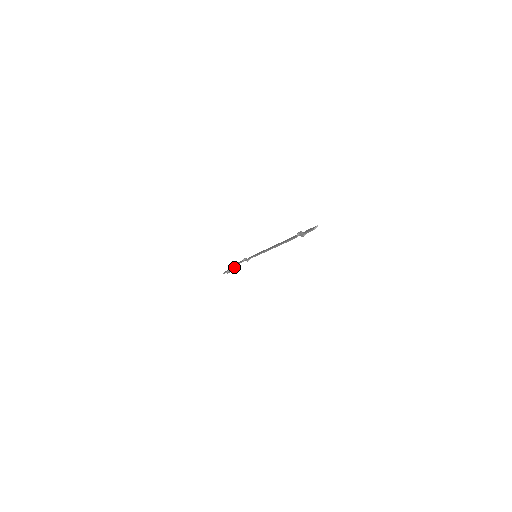
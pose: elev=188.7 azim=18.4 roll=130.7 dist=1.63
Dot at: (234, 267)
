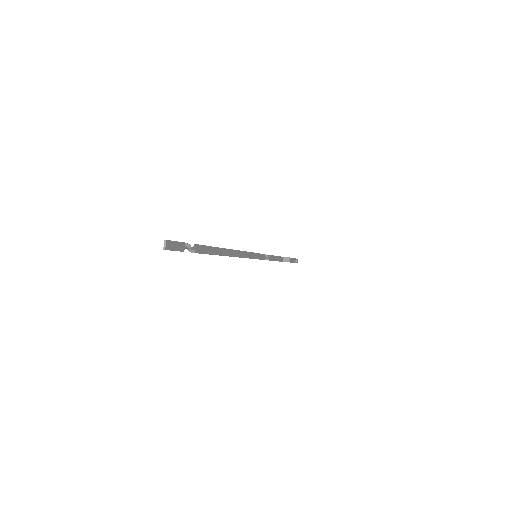
Dot at: (286, 258)
